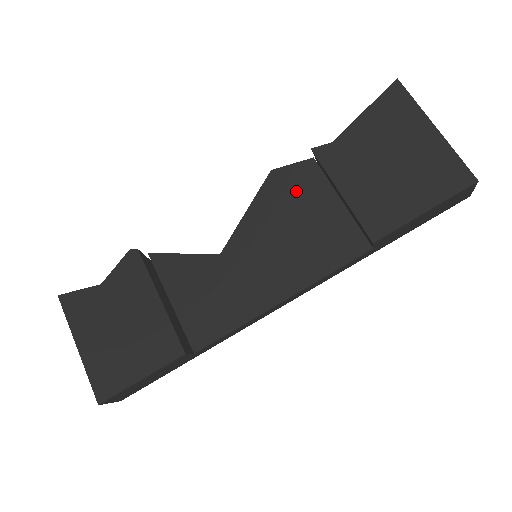
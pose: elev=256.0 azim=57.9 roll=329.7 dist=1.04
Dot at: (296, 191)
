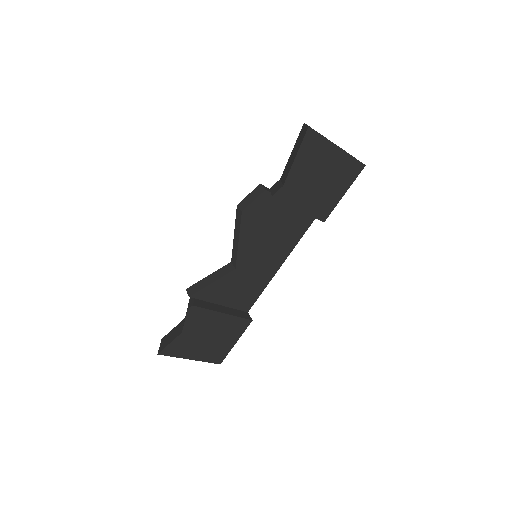
Dot at: (264, 214)
